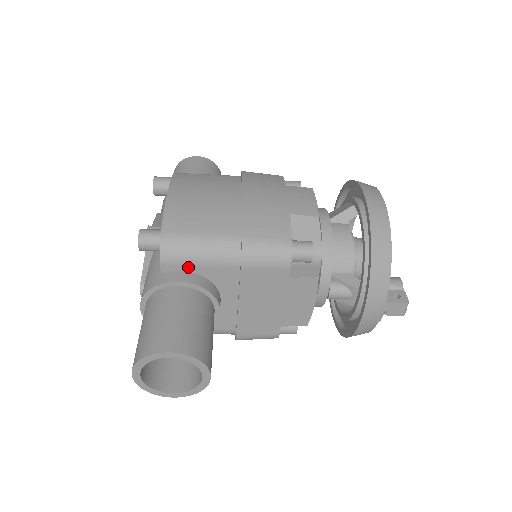
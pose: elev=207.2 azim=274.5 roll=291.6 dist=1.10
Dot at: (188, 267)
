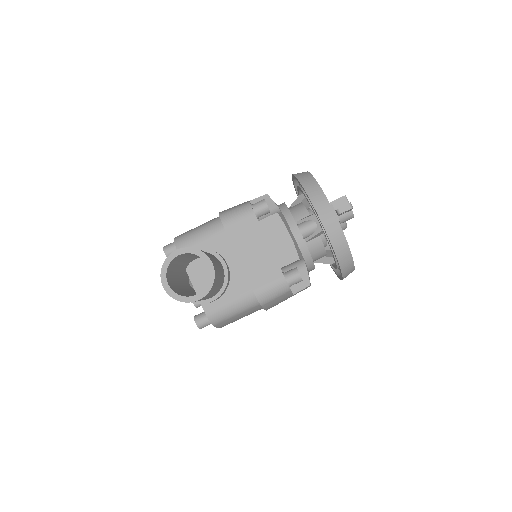
Dot at: (195, 246)
